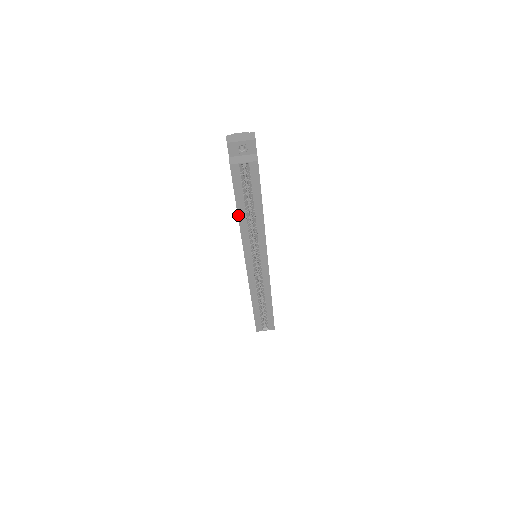
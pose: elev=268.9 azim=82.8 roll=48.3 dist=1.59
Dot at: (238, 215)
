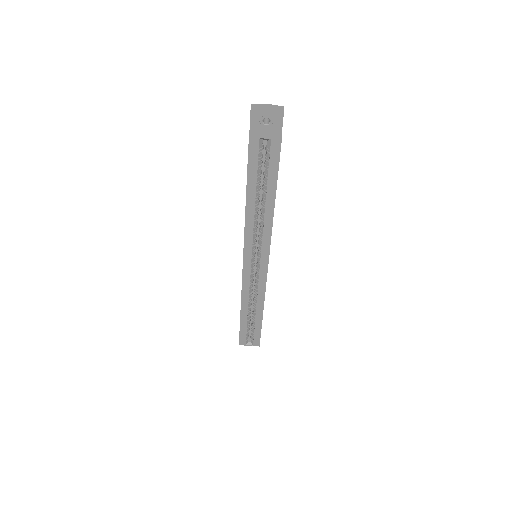
Dot at: (246, 200)
